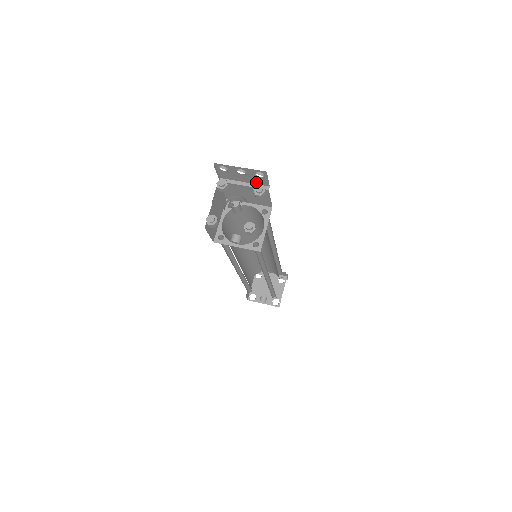
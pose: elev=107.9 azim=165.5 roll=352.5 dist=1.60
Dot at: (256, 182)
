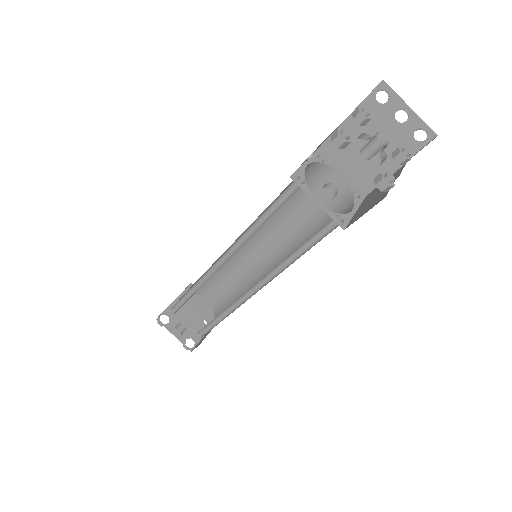
Dot at: (396, 145)
